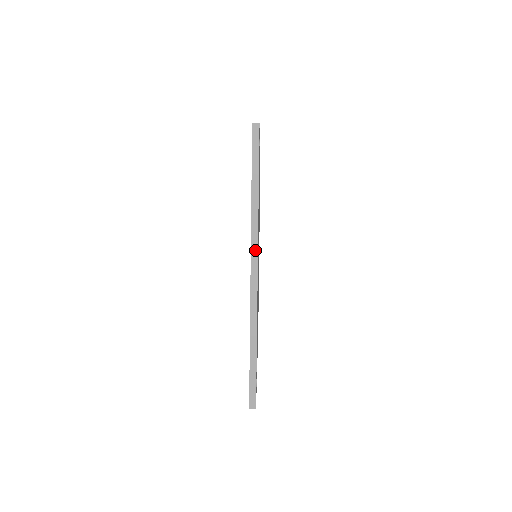
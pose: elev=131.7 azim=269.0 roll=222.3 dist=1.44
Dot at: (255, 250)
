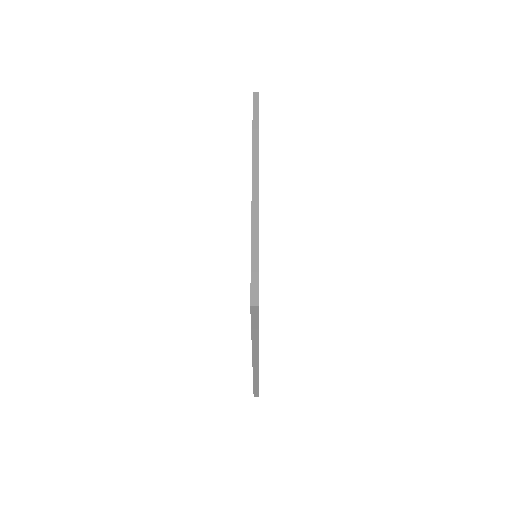
Dot at: (256, 166)
